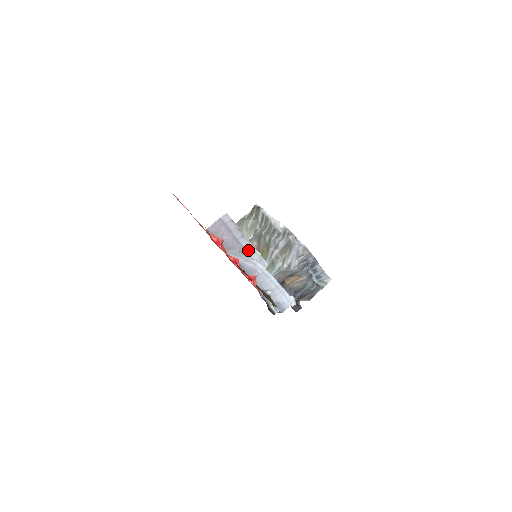
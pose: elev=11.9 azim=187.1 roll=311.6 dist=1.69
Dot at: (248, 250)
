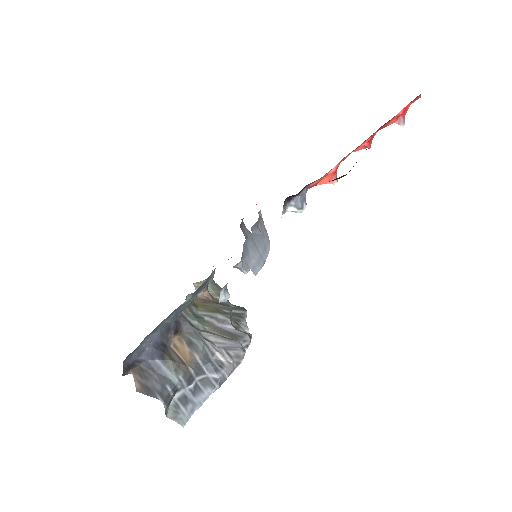
Dot at: occluded
